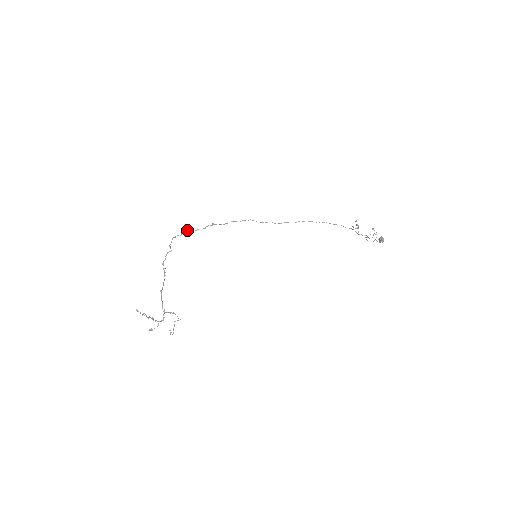
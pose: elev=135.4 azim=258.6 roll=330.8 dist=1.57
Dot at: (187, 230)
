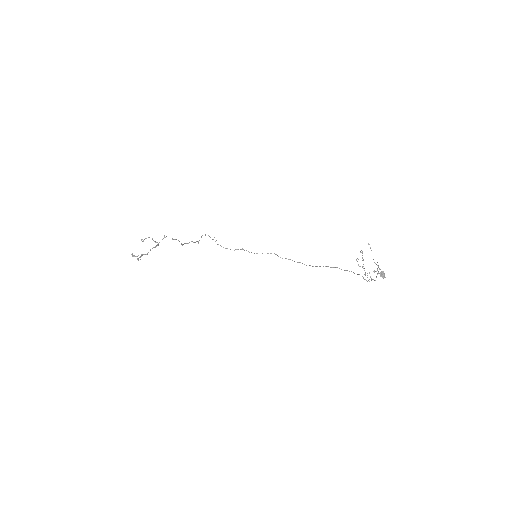
Dot at: (220, 245)
